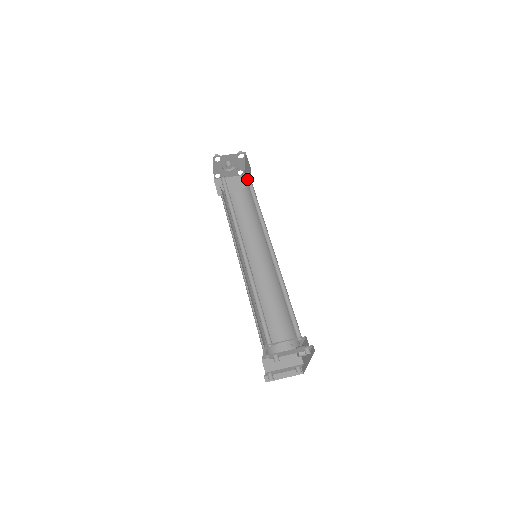
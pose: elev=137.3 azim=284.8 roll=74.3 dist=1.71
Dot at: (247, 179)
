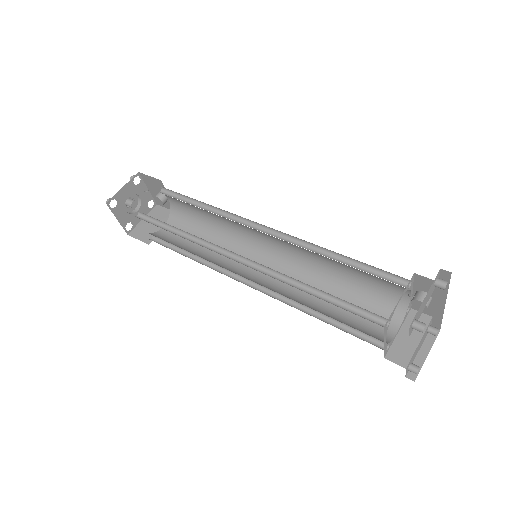
Dot at: (166, 194)
